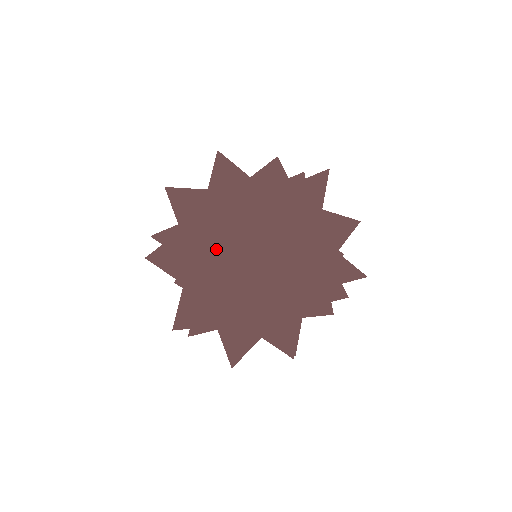
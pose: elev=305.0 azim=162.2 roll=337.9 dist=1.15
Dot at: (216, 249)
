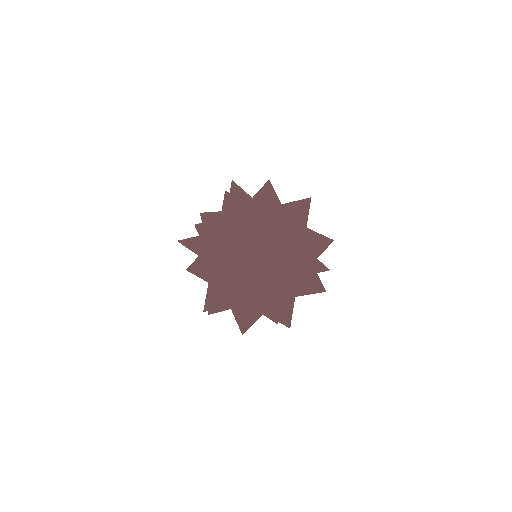
Dot at: occluded
